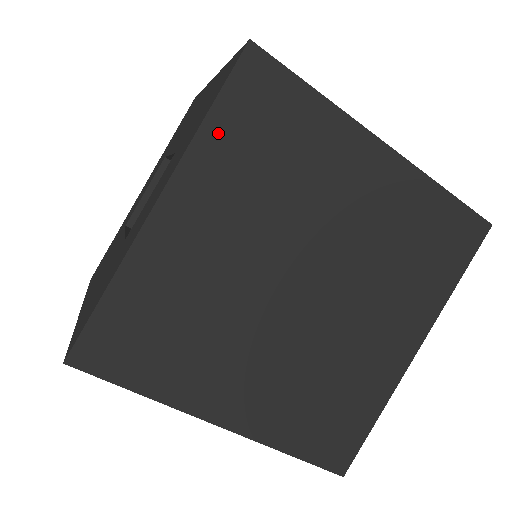
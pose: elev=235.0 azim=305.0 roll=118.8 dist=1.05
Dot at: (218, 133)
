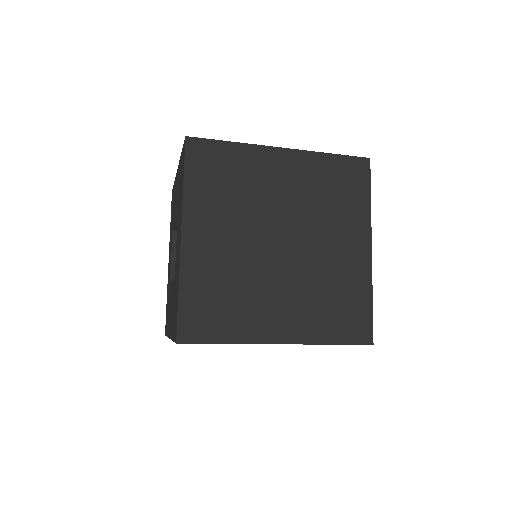
Dot at: (194, 187)
